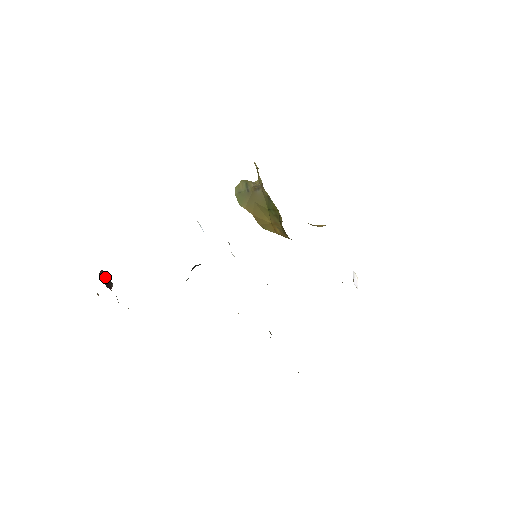
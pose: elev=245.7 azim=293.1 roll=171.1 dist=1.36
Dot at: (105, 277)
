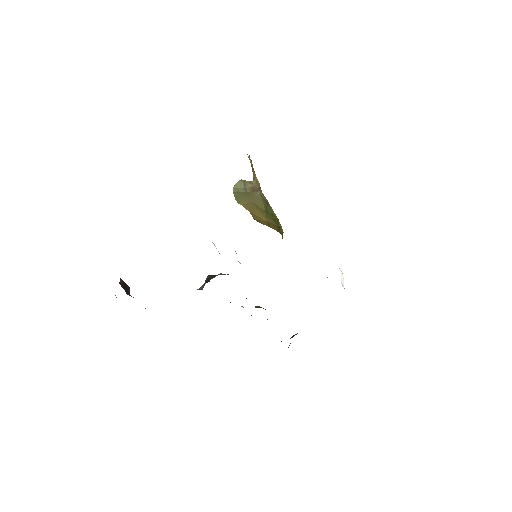
Dot at: (124, 285)
